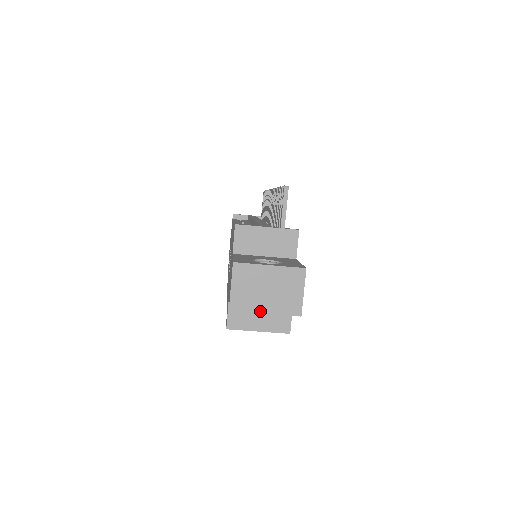
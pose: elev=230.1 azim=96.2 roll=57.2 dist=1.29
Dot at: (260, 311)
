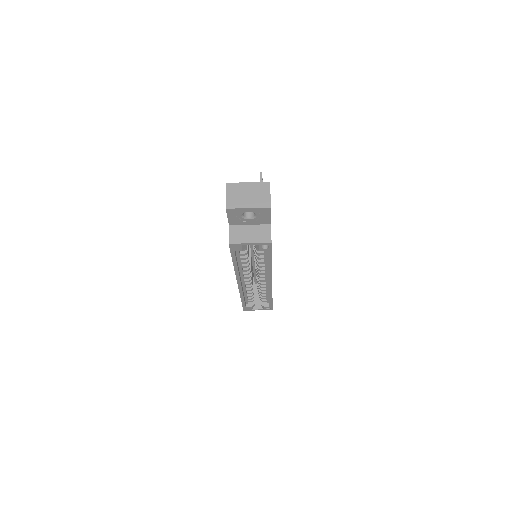
Dot at: (245, 207)
